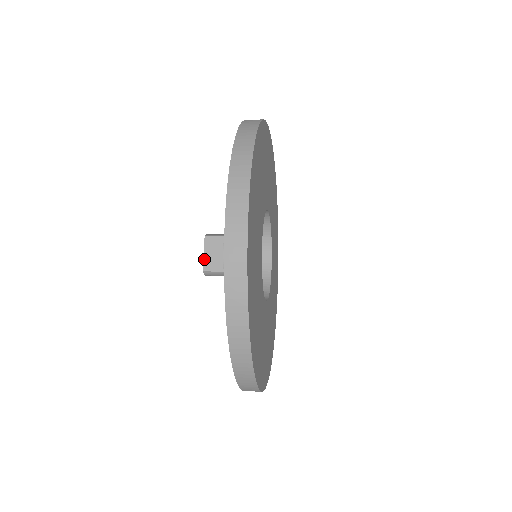
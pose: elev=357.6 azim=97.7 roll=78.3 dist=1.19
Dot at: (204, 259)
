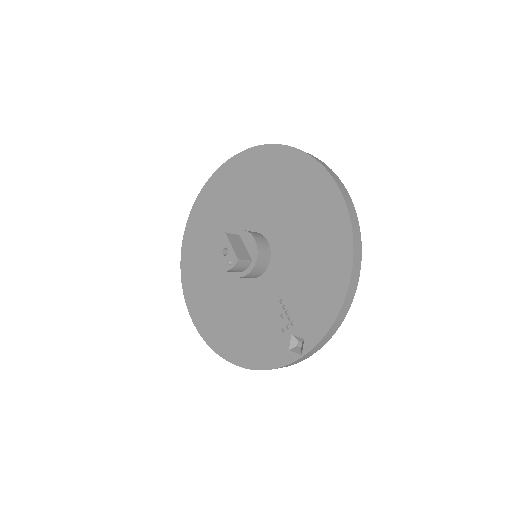
Dot at: (234, 250)
